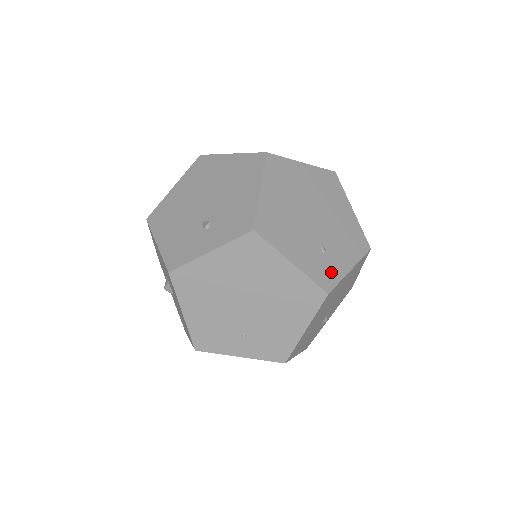
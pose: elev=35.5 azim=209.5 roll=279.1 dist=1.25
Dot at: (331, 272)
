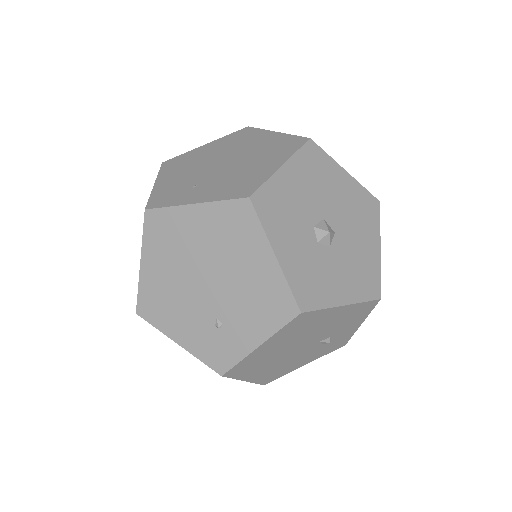
Dot at: (227, 351)
